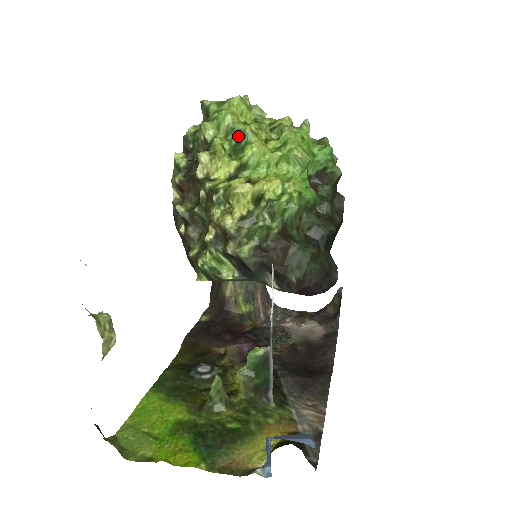
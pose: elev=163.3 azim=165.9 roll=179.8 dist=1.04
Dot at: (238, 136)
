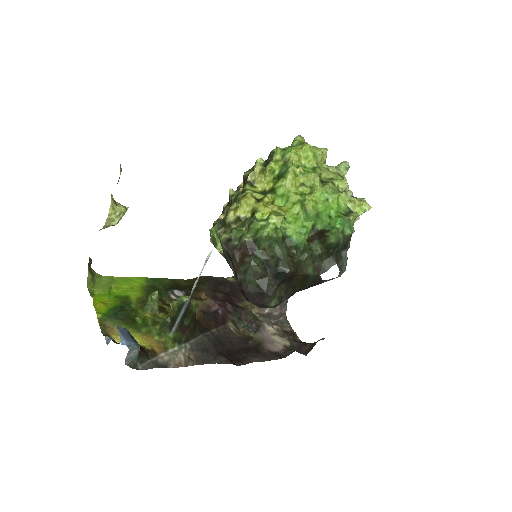
Dot at: (285, 169)
